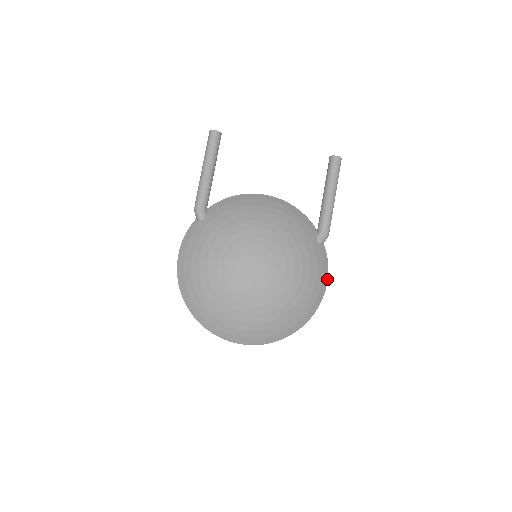
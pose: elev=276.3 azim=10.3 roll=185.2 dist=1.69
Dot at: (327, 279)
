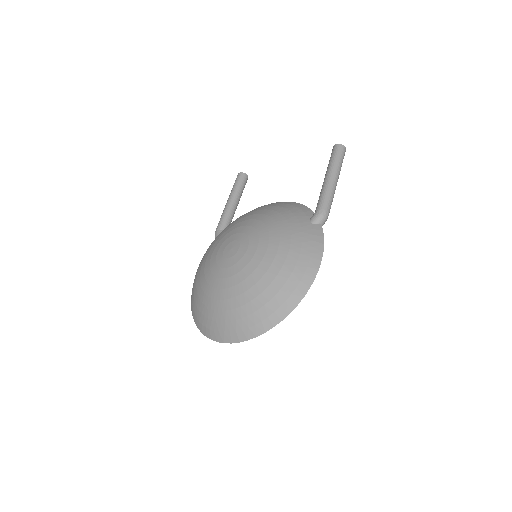
Dot at: occluded
